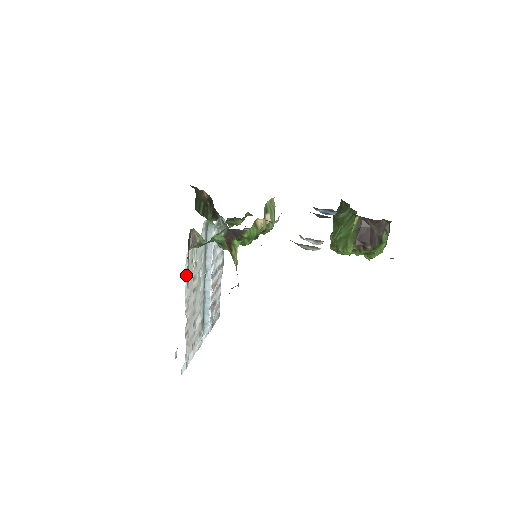
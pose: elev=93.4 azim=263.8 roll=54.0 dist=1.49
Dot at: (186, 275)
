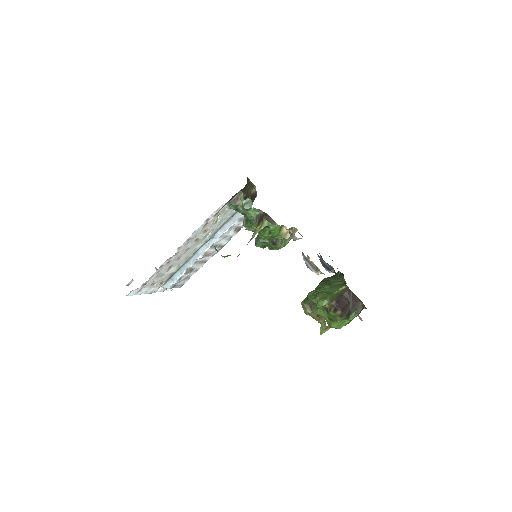
Dot at: (207, 220)
